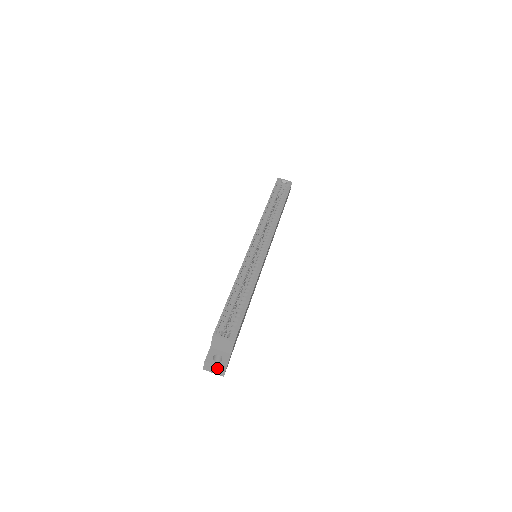
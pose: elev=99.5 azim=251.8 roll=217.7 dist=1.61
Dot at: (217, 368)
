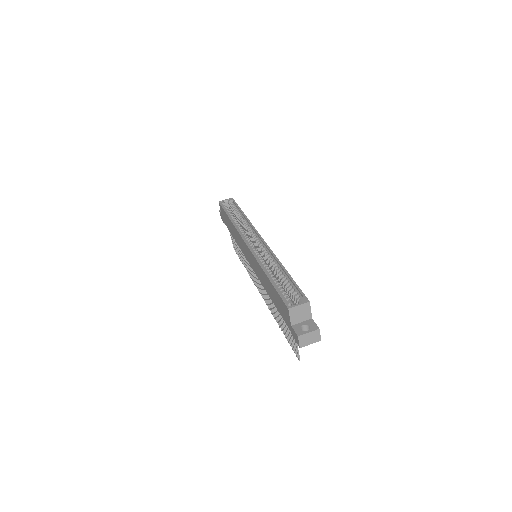
Dot at: (311, 335)
